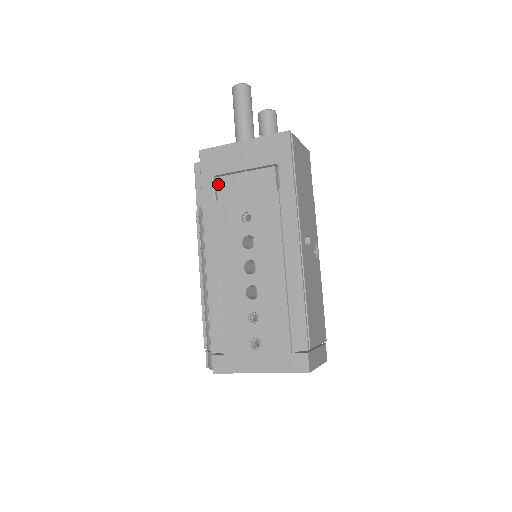
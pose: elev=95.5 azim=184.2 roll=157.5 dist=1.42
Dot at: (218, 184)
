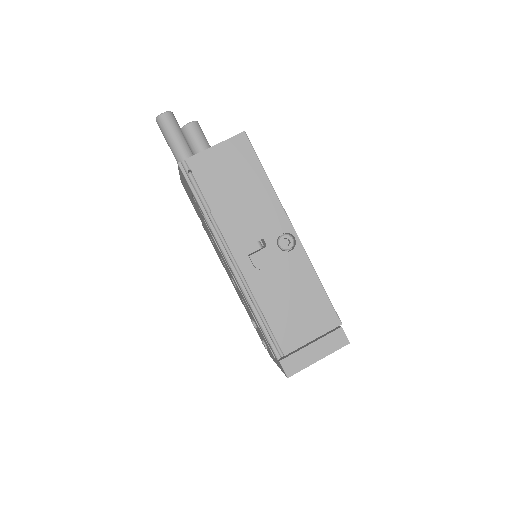
Dot at: occluded
